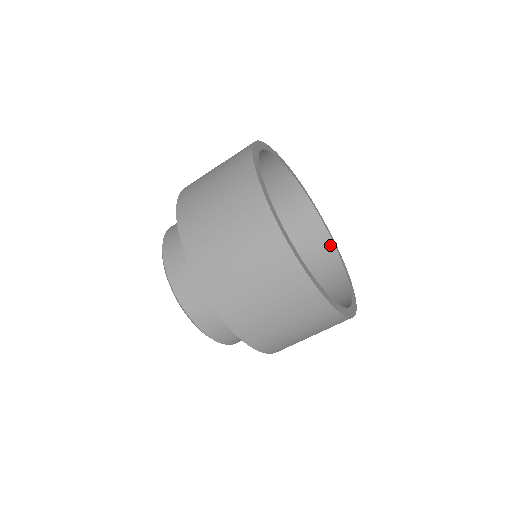
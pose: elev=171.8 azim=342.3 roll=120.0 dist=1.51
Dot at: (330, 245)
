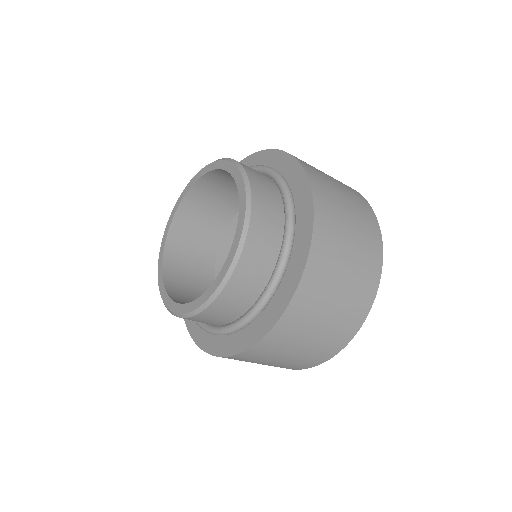
Dot at: occluded
